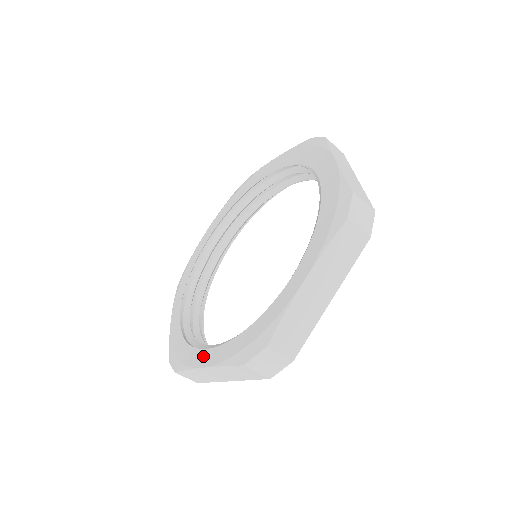
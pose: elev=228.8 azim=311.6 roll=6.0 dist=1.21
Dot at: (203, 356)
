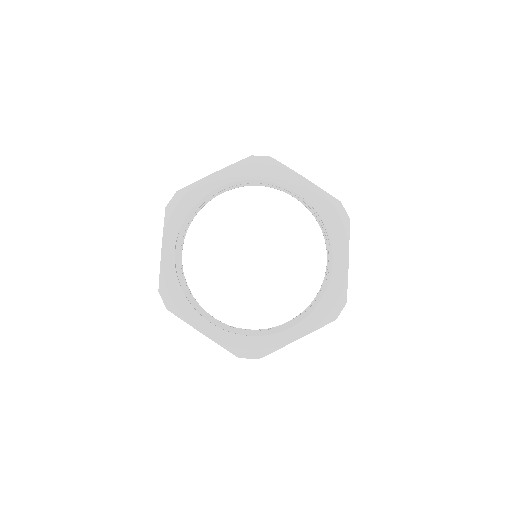
Dot at: (204, 324)
